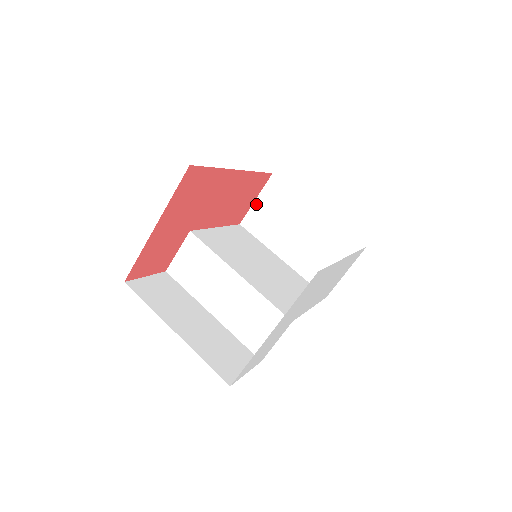
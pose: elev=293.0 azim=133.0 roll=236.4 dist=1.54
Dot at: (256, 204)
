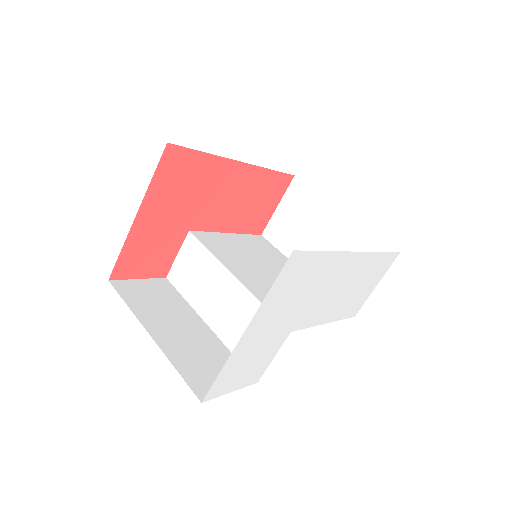
Dot at: (278, 211)
